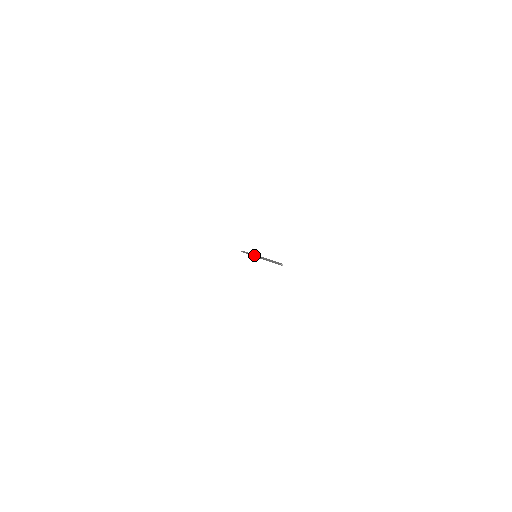
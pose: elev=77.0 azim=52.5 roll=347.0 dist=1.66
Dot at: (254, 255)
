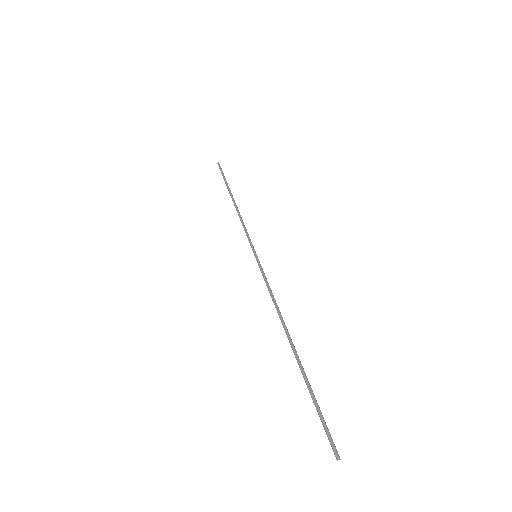
Dot at: (253, 249)
